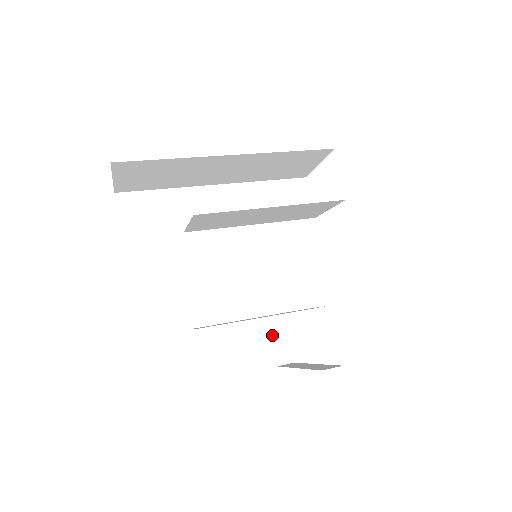
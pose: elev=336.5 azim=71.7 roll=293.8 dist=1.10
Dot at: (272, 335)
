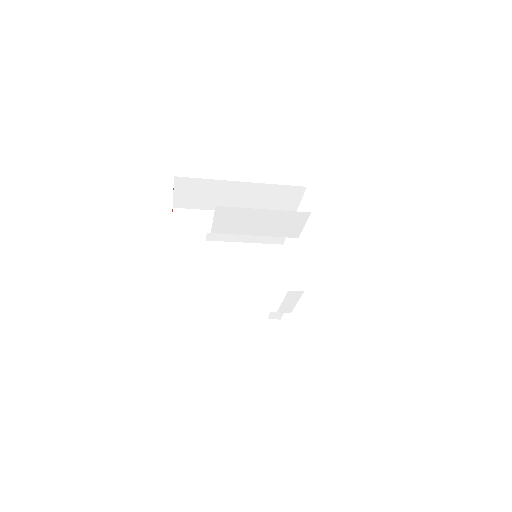
Dot at: (270, 342)
